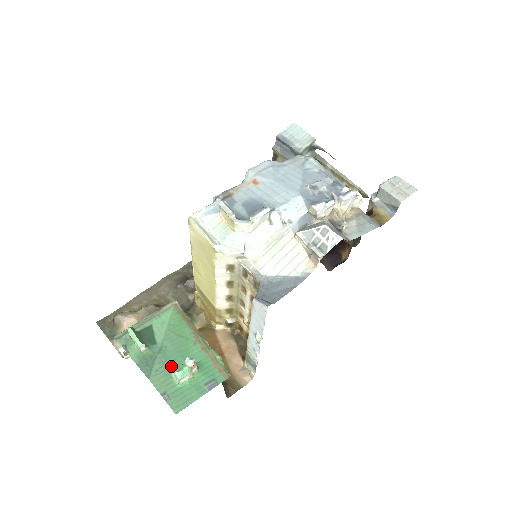
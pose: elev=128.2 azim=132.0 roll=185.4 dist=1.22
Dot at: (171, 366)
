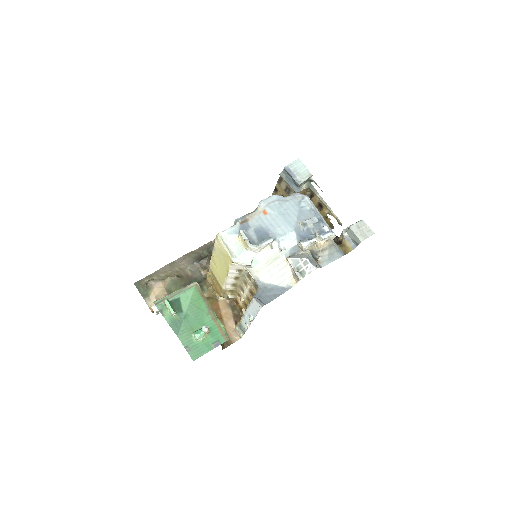
Dot at: (192, 329)
